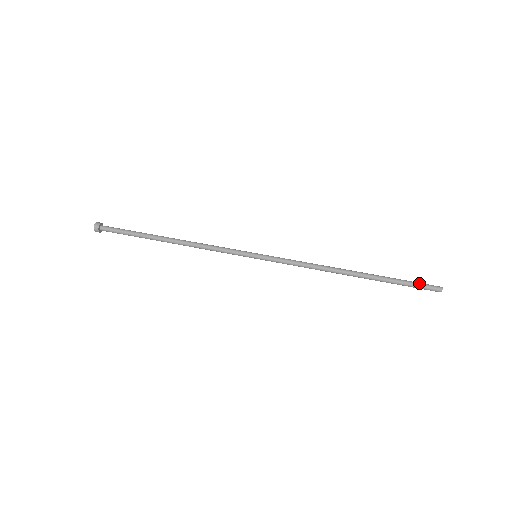
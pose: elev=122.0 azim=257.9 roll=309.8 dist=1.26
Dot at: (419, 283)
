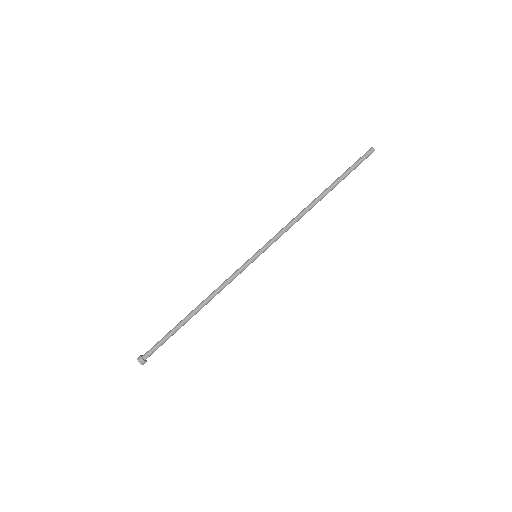
Dot at: (359, 161)
